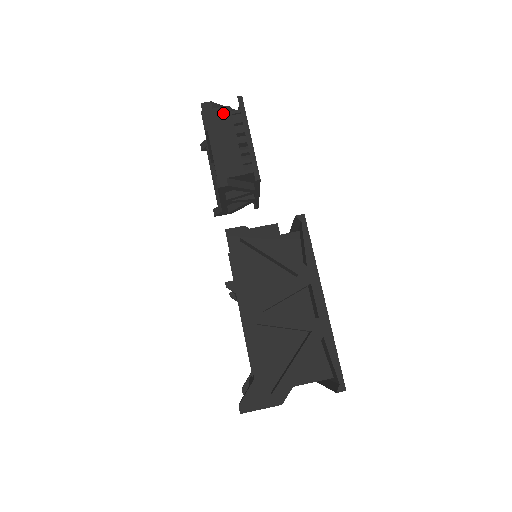
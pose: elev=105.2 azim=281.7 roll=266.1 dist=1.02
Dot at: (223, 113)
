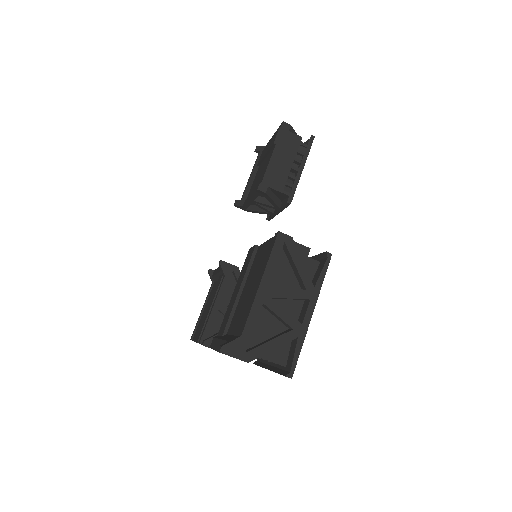
Dot at: (294, 139)
